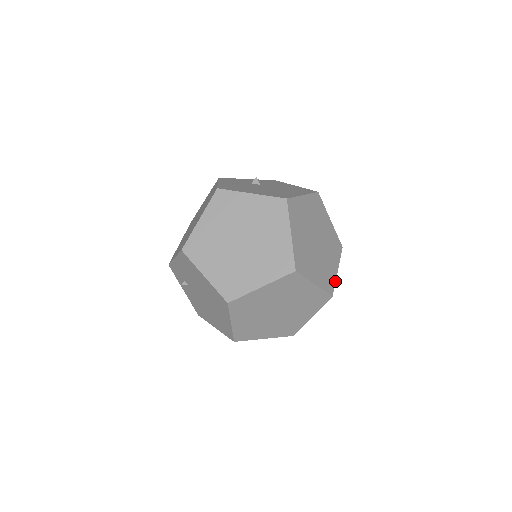
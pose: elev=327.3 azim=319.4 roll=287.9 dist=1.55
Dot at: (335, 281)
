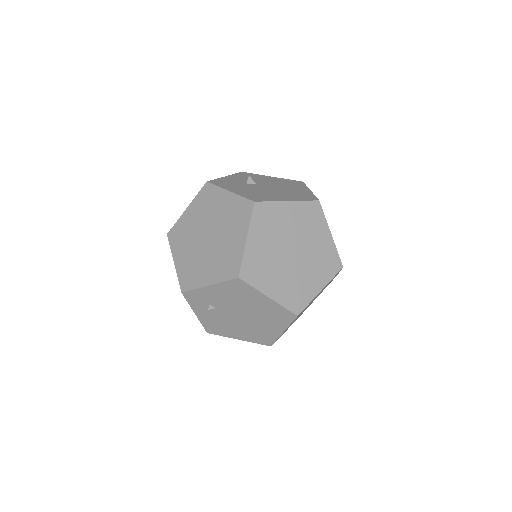
Dot at: occluded
